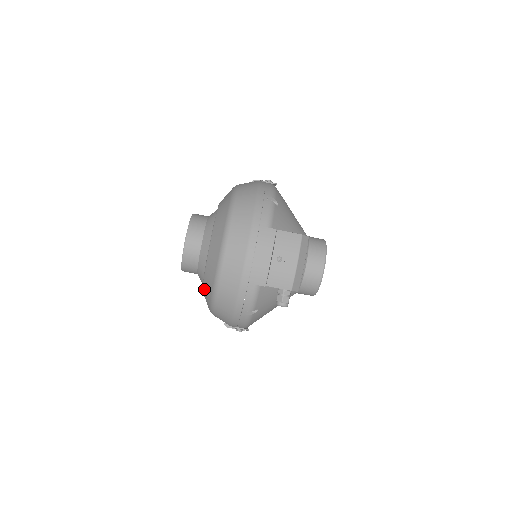
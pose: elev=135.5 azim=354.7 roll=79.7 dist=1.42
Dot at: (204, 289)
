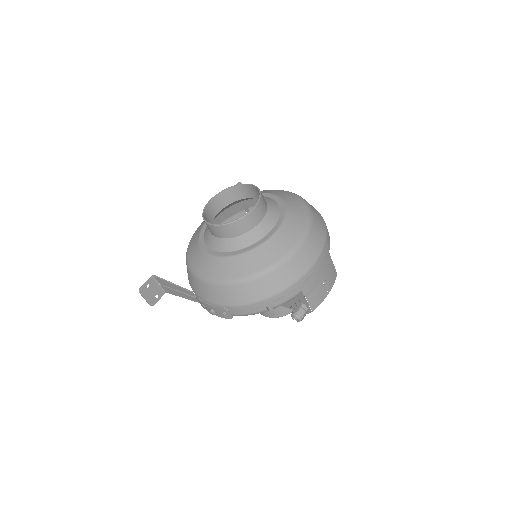
Dot at: (238, 260)
